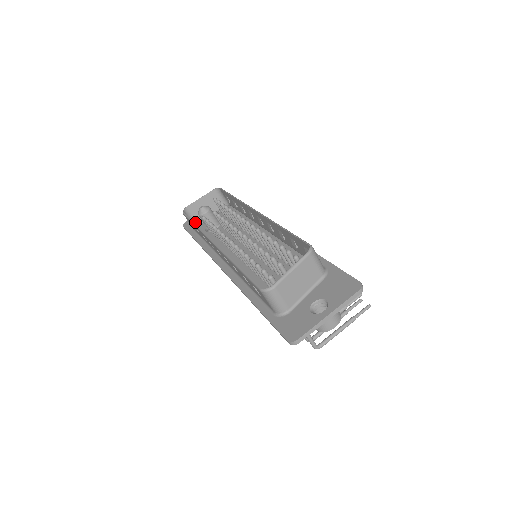
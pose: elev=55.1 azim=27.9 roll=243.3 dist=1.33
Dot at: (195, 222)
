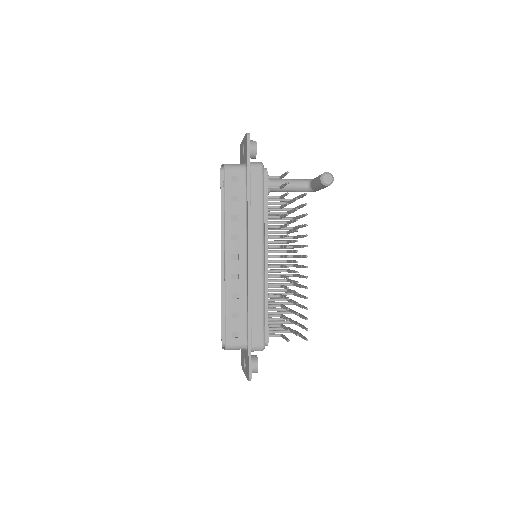
Dot at: occluded
